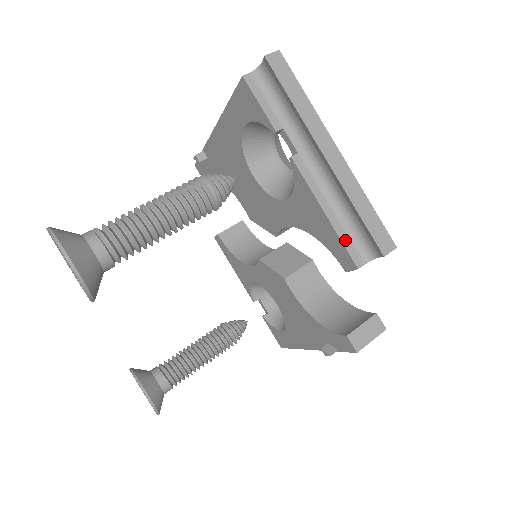
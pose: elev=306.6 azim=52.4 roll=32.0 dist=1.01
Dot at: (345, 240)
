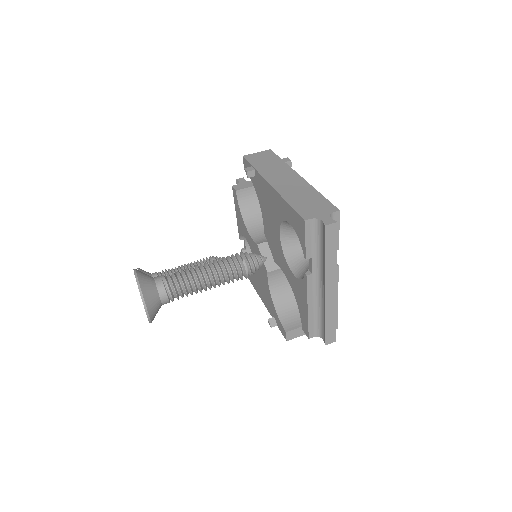
Dot at: (311, 324)
